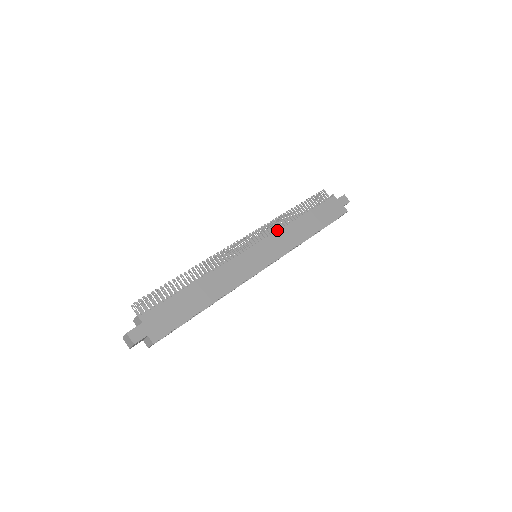
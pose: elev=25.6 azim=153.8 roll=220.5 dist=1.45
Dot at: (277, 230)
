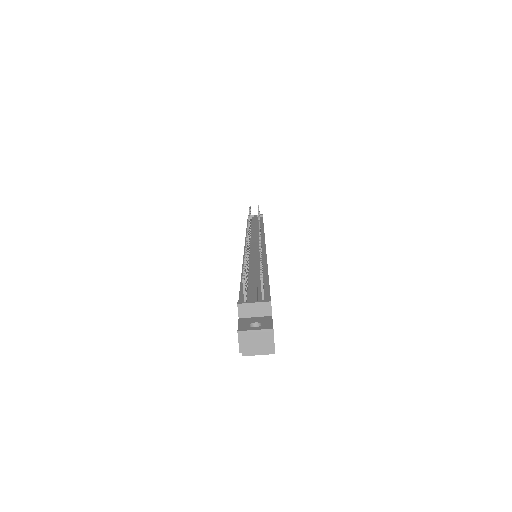
Dot at: (261, 233)
